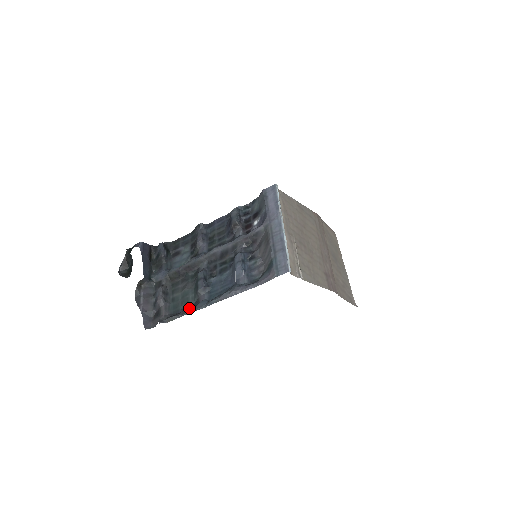
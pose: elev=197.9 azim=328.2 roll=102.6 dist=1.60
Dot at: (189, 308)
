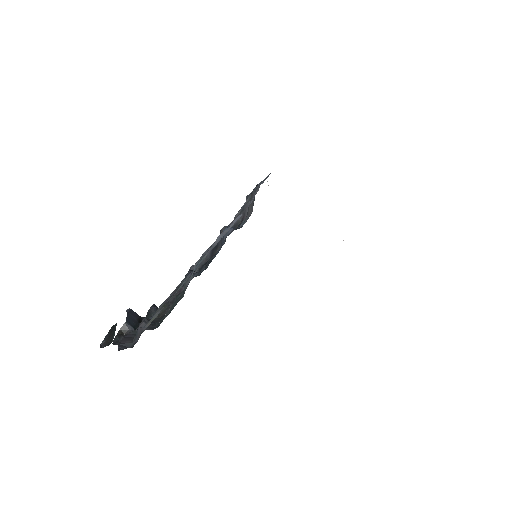
Dot at: occluded
